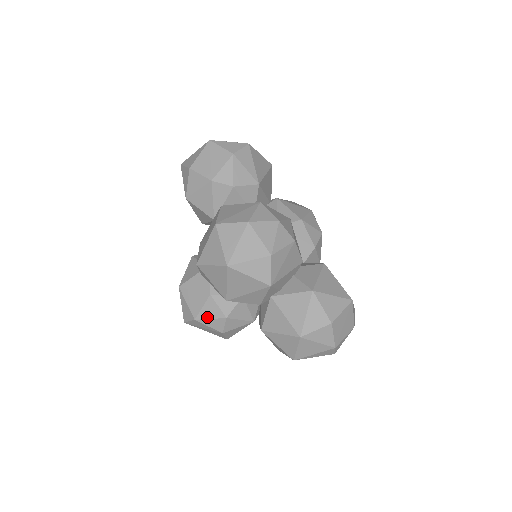
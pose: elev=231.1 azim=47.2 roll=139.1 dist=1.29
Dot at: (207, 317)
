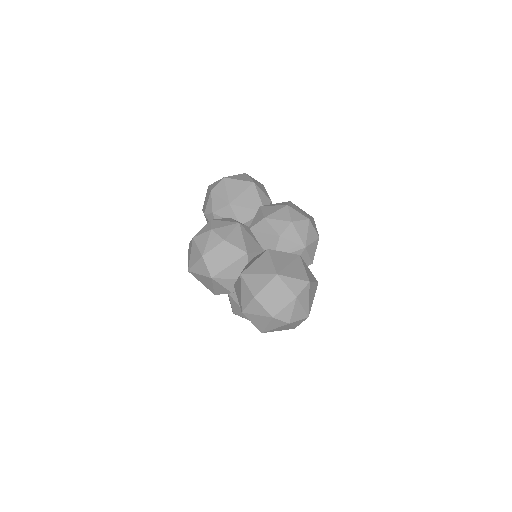
Dot at: (235, 310)
